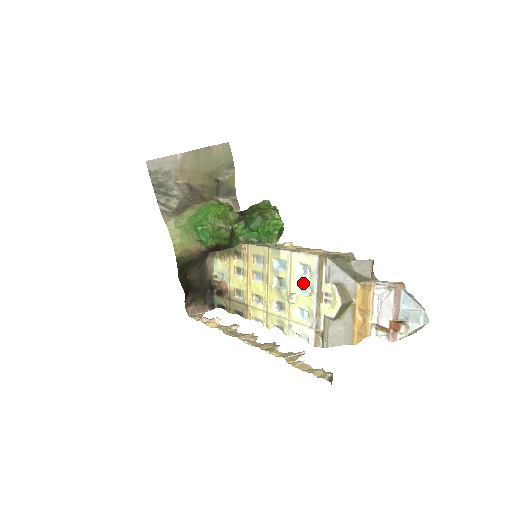
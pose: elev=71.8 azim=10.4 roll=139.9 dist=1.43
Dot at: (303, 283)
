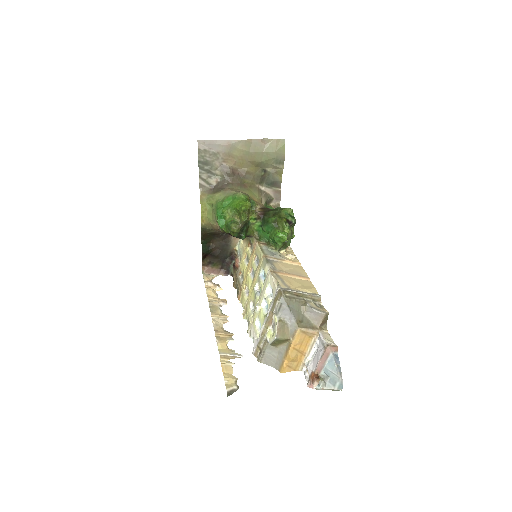
Dot at: (267, 302)
